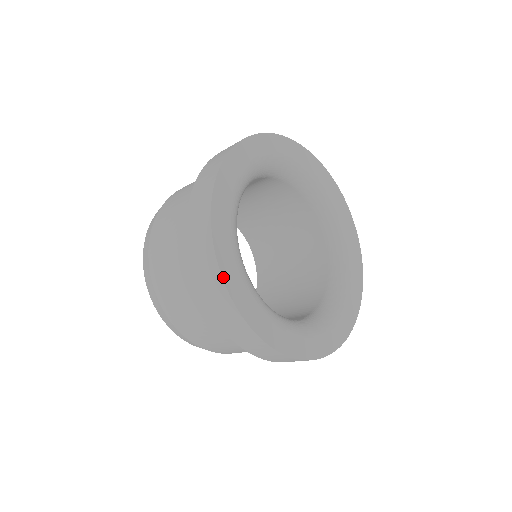
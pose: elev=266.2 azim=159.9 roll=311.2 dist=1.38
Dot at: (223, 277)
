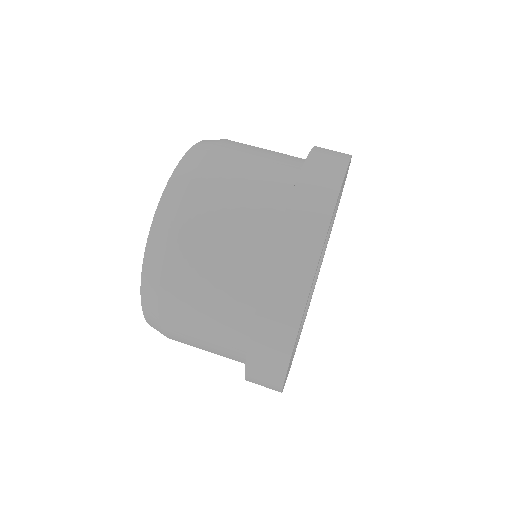
Dot at: (305, 306)
